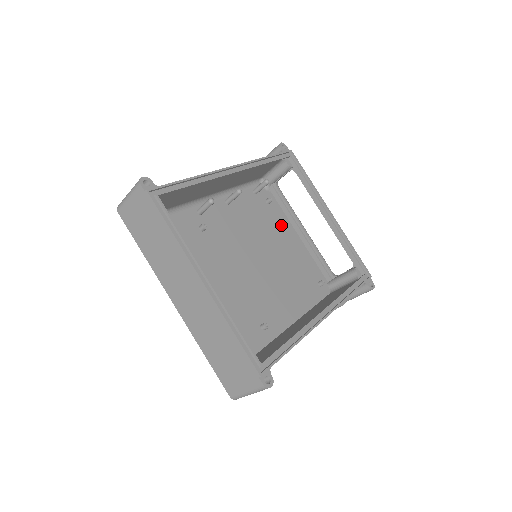
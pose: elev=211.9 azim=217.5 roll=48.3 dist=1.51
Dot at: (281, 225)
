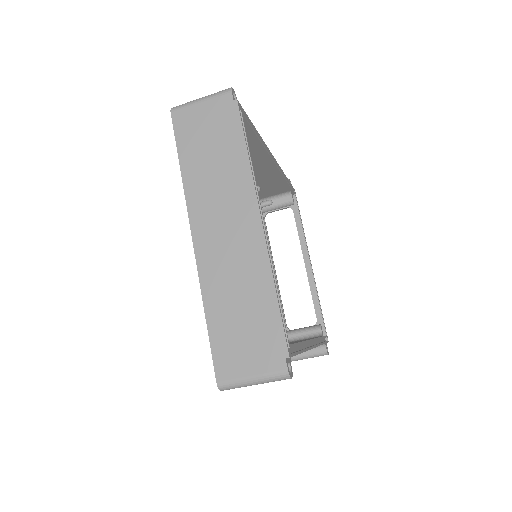
Dot at: occluded
